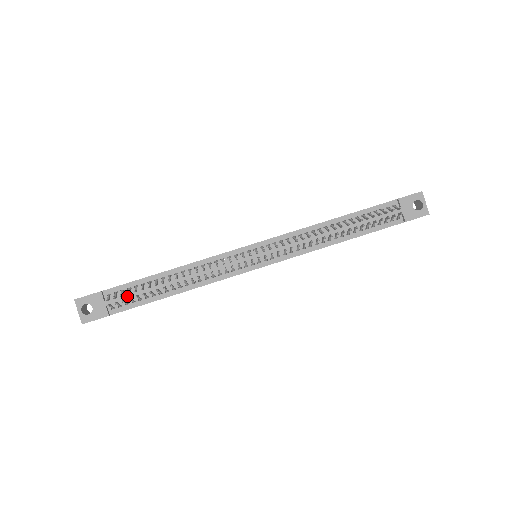
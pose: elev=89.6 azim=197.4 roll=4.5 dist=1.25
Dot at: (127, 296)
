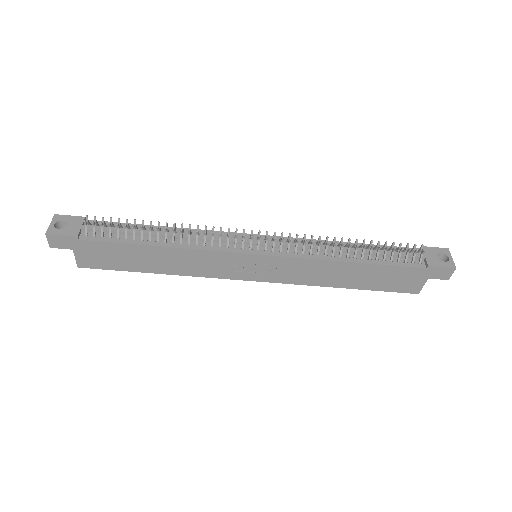
Dot at: (107, 228)
